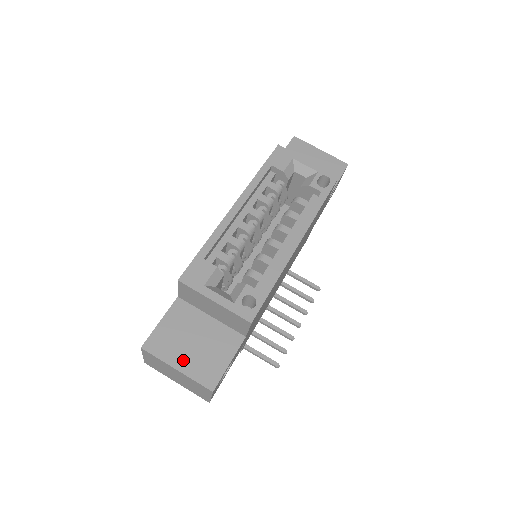
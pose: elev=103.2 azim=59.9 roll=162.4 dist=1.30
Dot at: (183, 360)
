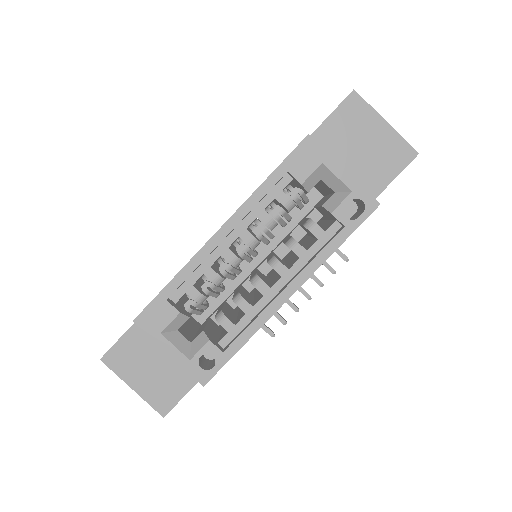
Dot at: (140, 381)
